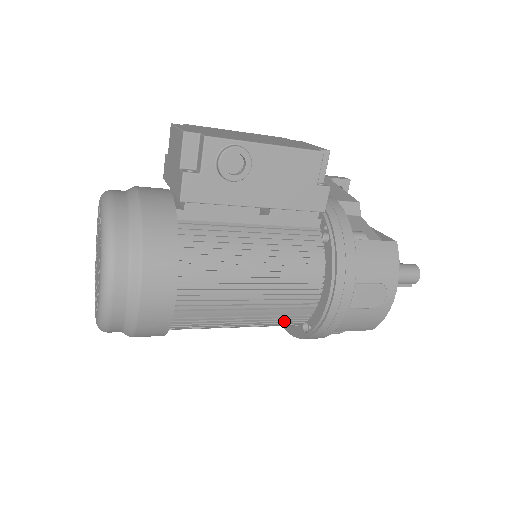
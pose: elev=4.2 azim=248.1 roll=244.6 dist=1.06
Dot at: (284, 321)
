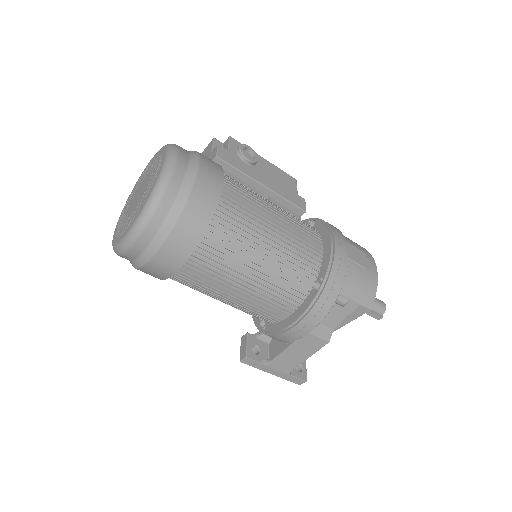
Dot at: (299, 269)
